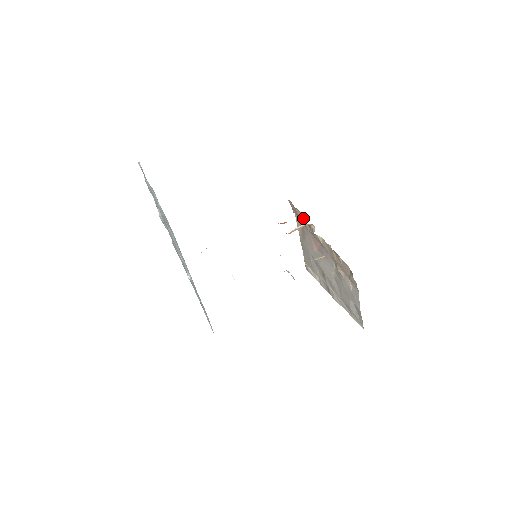
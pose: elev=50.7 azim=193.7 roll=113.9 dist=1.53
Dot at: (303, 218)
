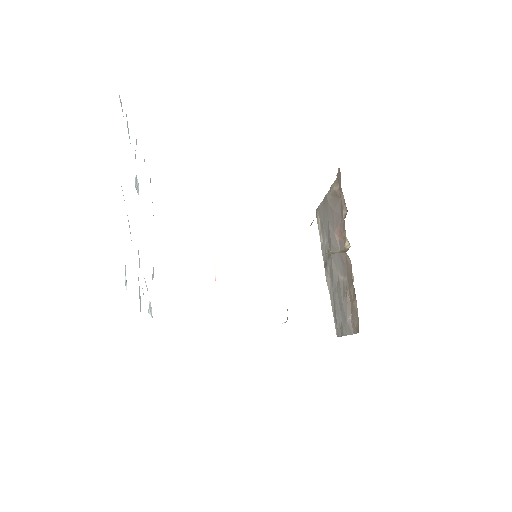
Dot at: (343, 208)
